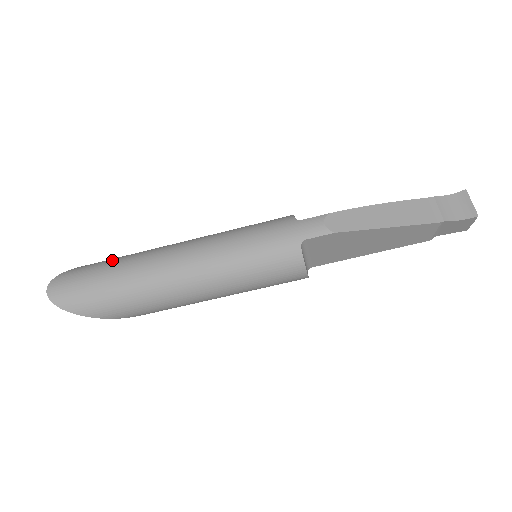
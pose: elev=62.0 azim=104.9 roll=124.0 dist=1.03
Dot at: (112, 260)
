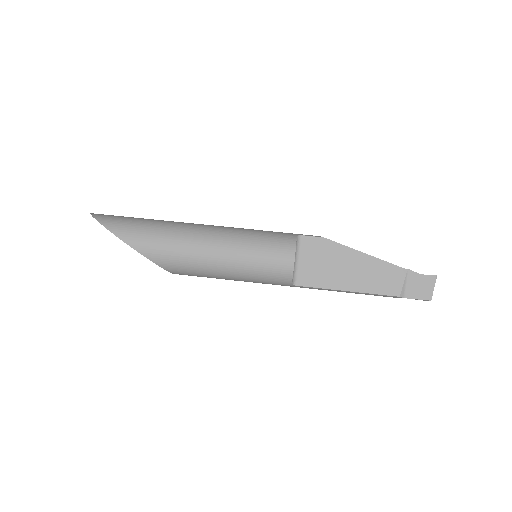
Dot at: occluded
